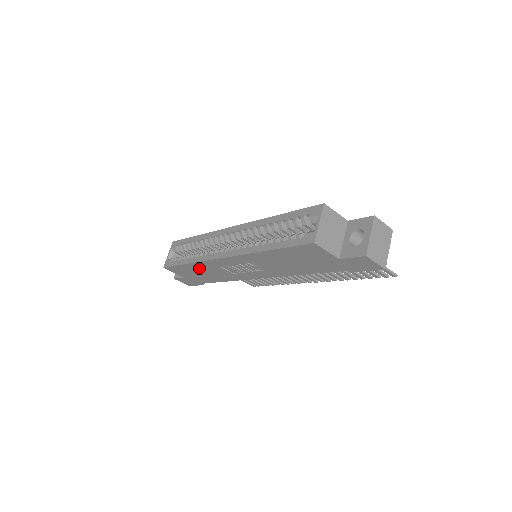
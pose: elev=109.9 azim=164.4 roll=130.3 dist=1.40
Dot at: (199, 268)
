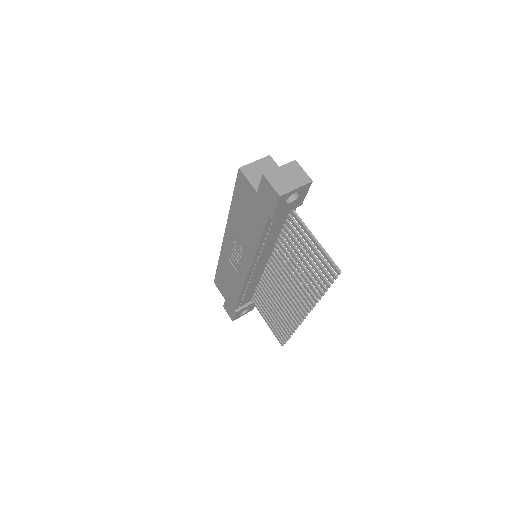
Dot at: (224, 270)
